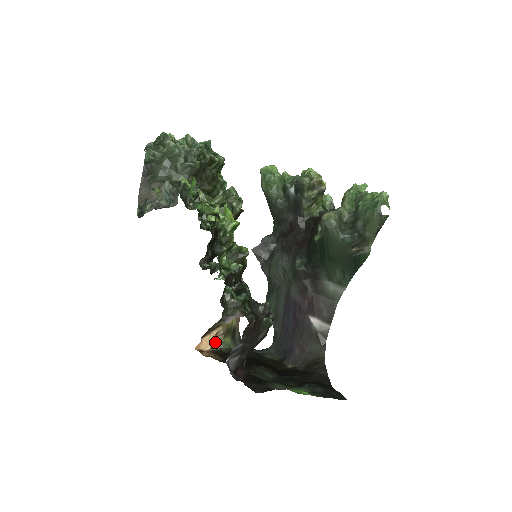
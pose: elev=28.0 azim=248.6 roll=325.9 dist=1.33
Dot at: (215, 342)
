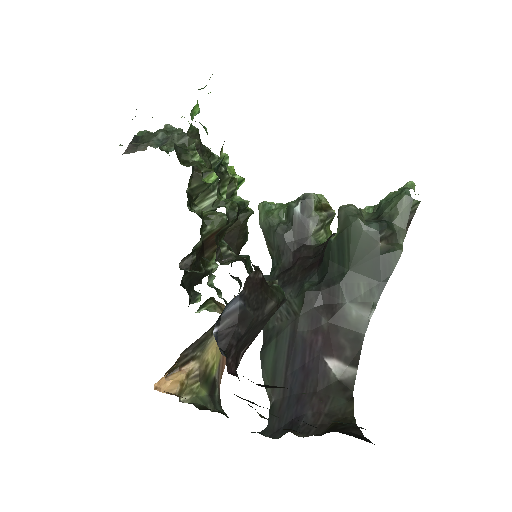
Dot at: (185, 387)
